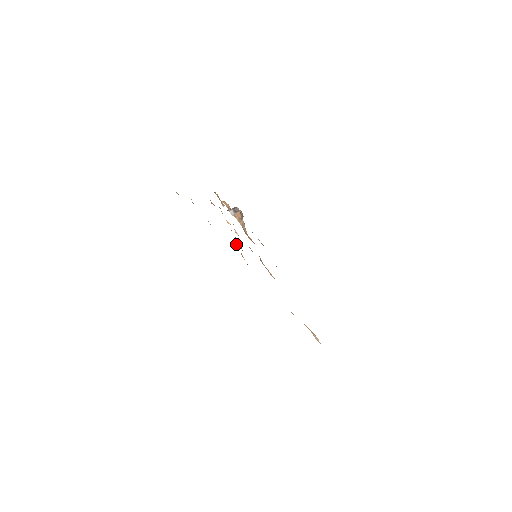
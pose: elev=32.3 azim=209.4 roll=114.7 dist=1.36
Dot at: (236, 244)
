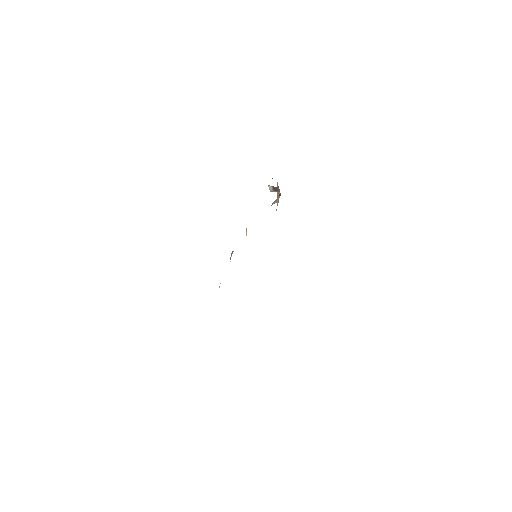
Dot at: occluded
